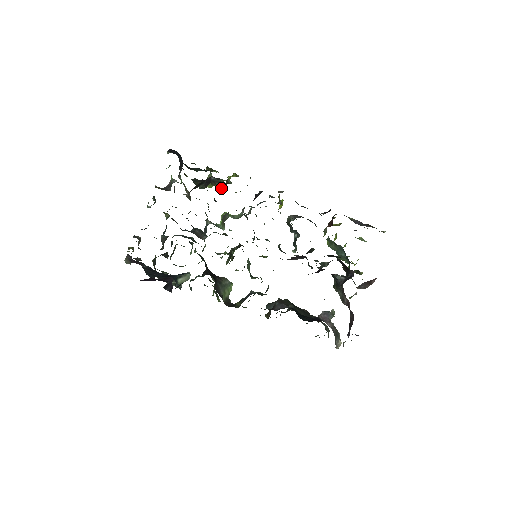
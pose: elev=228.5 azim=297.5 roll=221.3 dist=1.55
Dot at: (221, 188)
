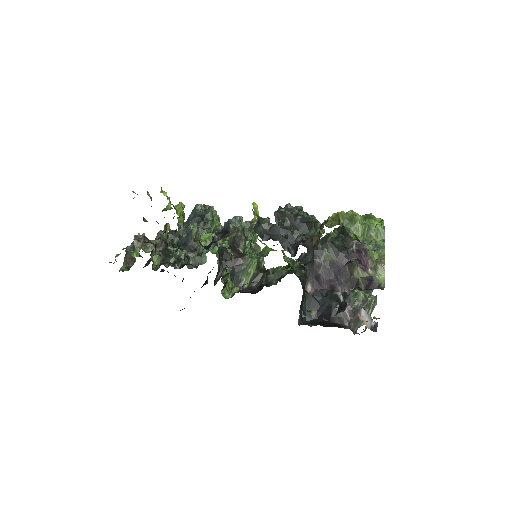
Dot at: occluded
